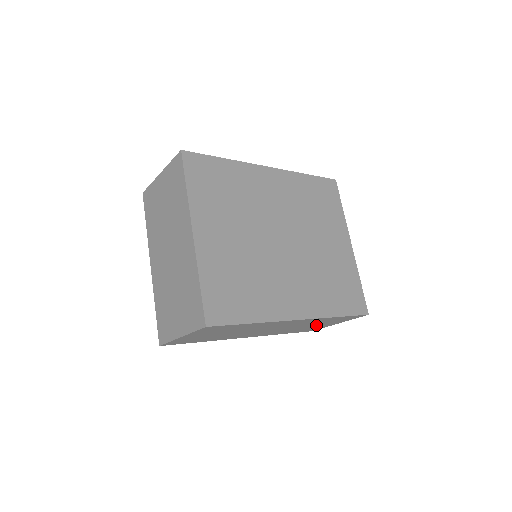
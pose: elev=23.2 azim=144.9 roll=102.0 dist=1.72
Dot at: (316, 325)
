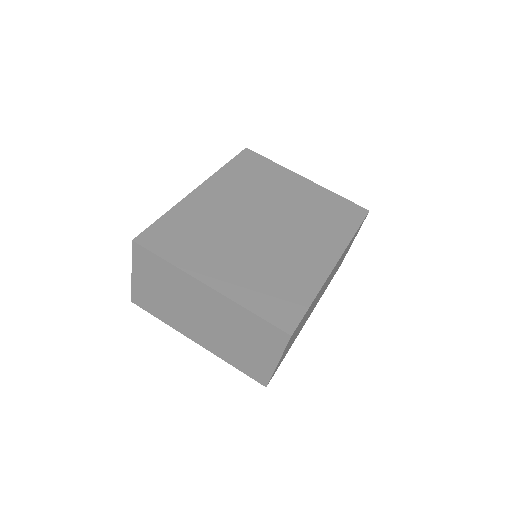
Dot at: occluded
